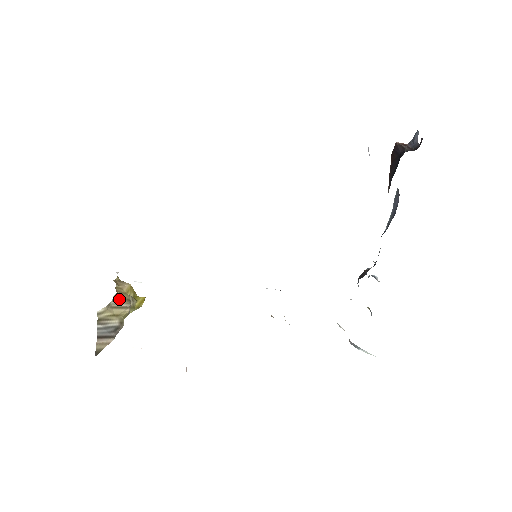
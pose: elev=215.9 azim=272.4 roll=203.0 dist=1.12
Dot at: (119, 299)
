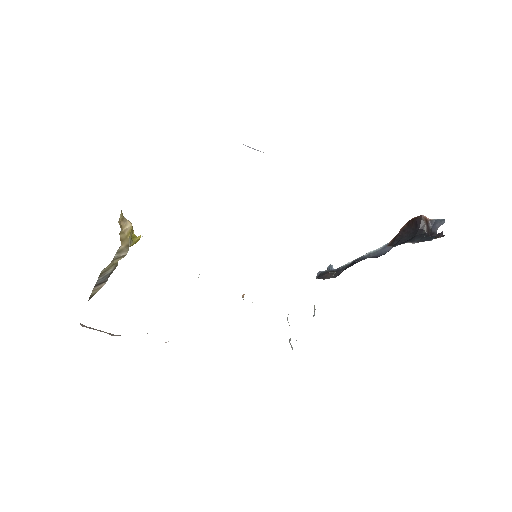
Dot at: (121, 249)
